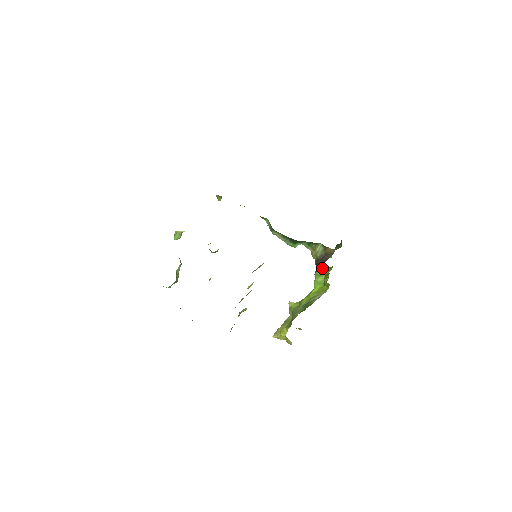
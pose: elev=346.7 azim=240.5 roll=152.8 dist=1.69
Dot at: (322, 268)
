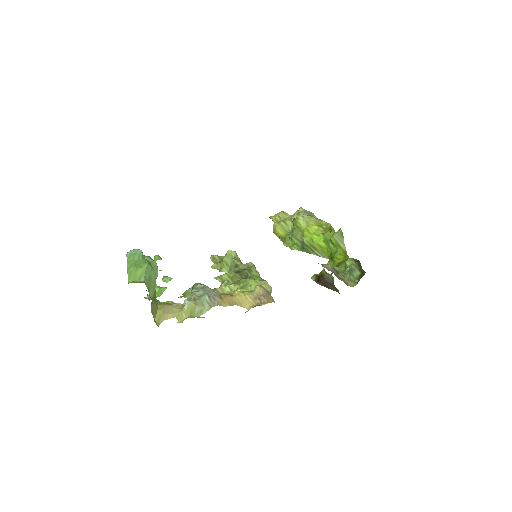
Dot at: (341, 240)
